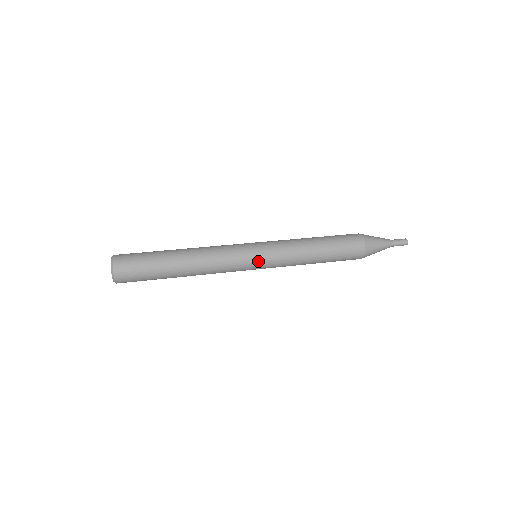
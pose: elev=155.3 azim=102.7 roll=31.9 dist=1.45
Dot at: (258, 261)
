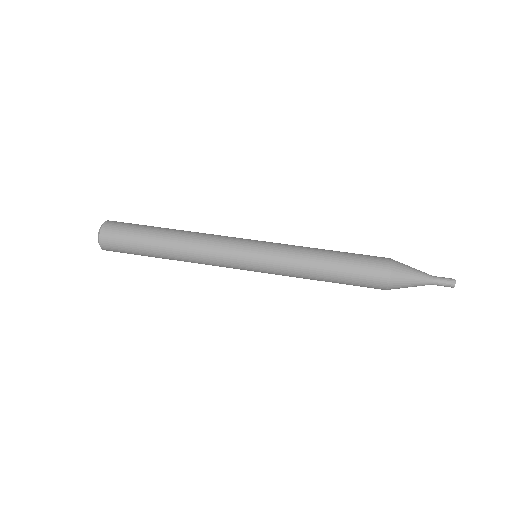
Dot at: (252, 264)
